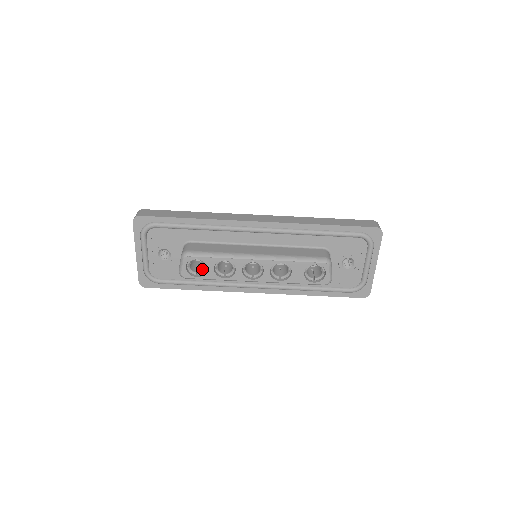
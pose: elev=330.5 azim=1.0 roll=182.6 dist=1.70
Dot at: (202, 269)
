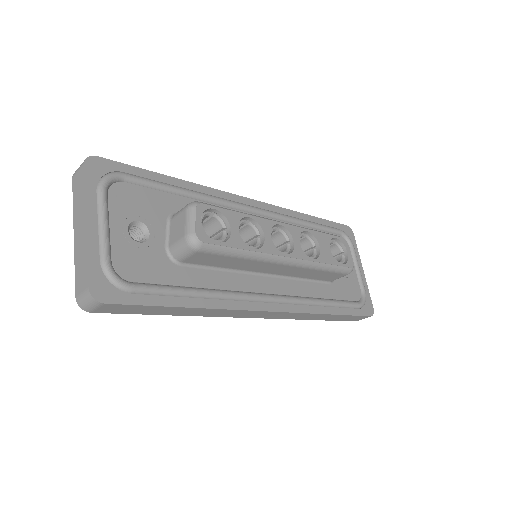
Dot at: occluded
